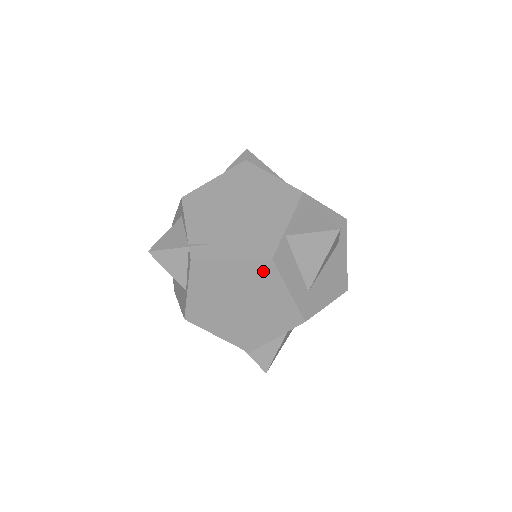
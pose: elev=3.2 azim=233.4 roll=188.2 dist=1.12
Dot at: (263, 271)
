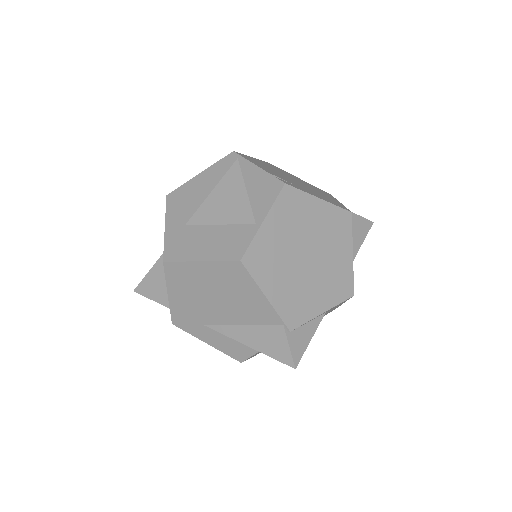
Dot at: (341, 222)
